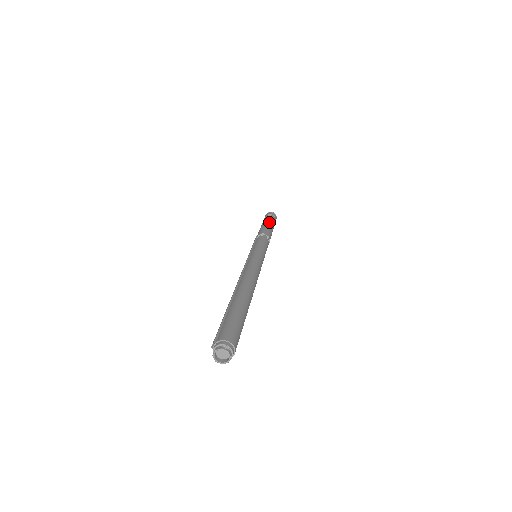
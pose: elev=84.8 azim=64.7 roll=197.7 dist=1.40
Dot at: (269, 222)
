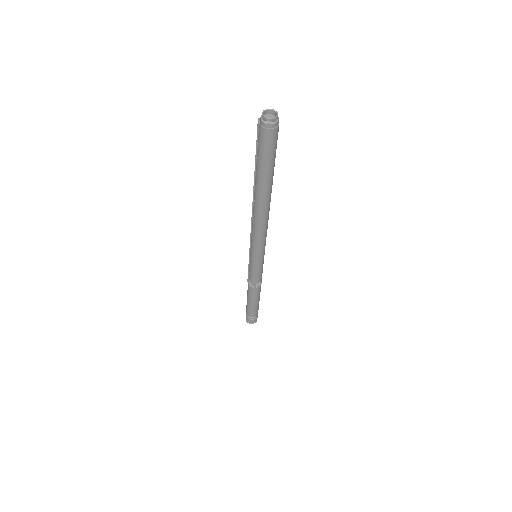
Dot at: occluded
